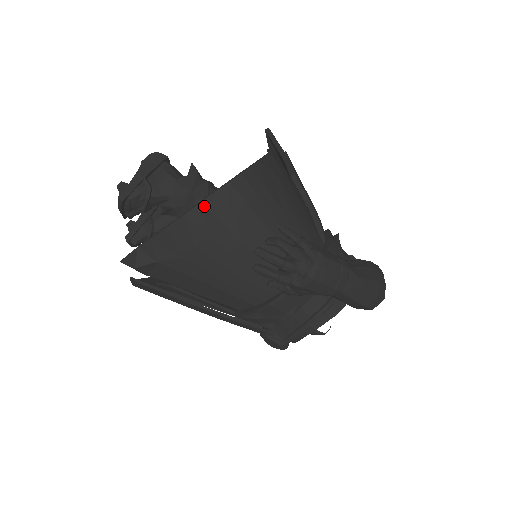
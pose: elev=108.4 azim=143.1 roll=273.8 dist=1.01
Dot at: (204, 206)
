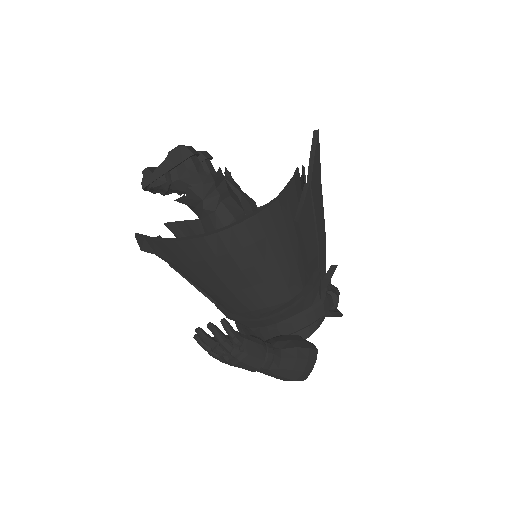
Dot at: (192, 243)
